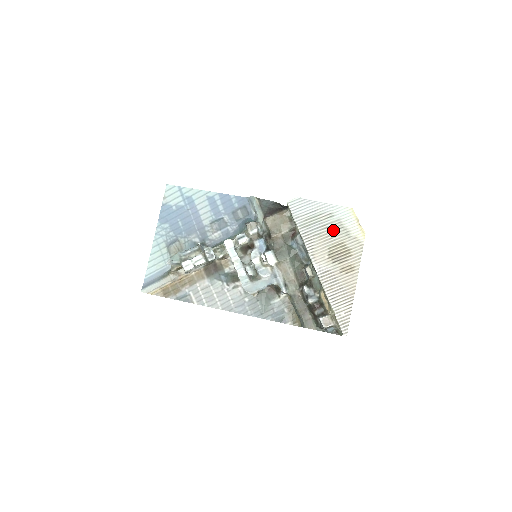
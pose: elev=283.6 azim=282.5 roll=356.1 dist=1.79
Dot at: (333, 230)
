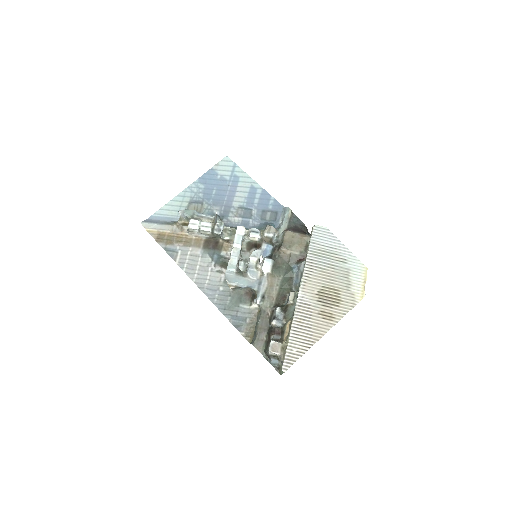
Dot at: (337, 274)
